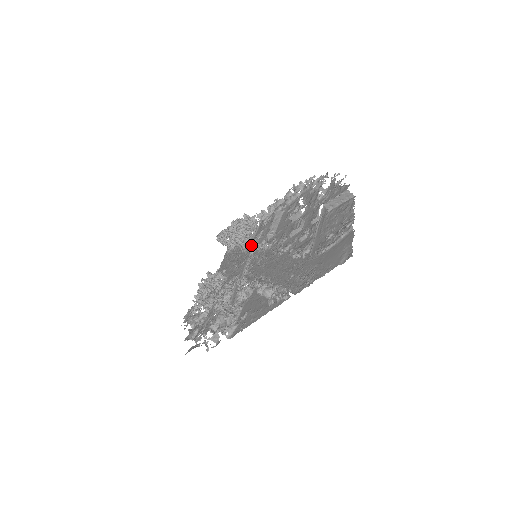
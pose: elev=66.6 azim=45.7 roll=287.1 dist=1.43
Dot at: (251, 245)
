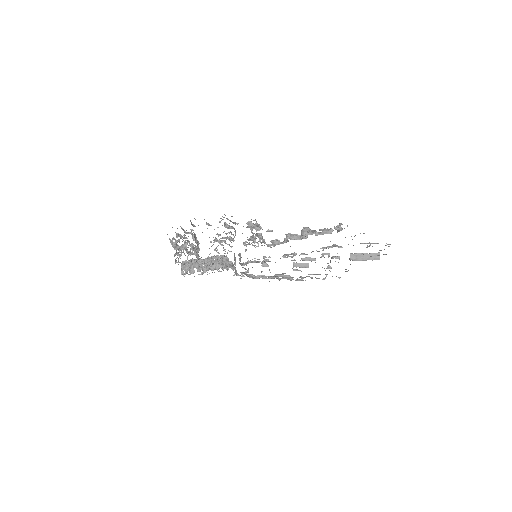
Dot at: occluded
